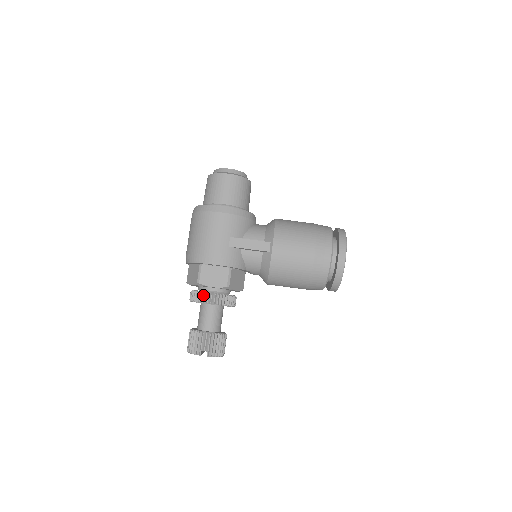
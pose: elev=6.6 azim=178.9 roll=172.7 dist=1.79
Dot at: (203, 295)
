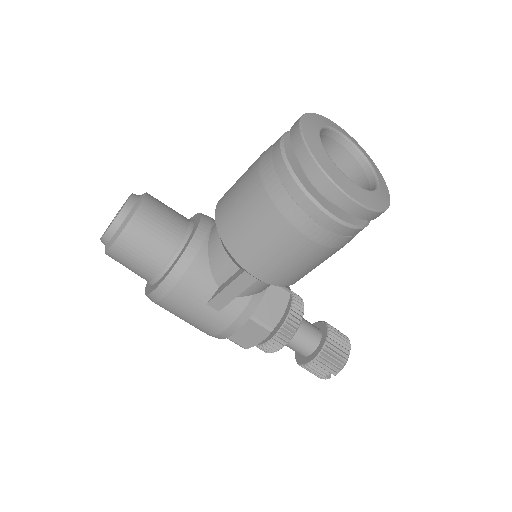
Dot at: (264, 348)
